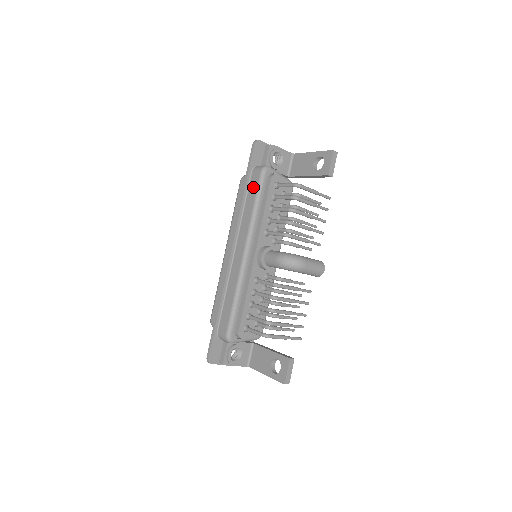
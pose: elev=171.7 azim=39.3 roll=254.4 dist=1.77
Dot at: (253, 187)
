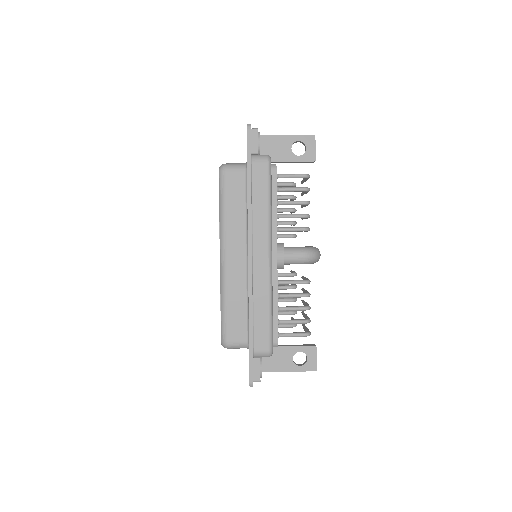
Dot at: (260, 181)
